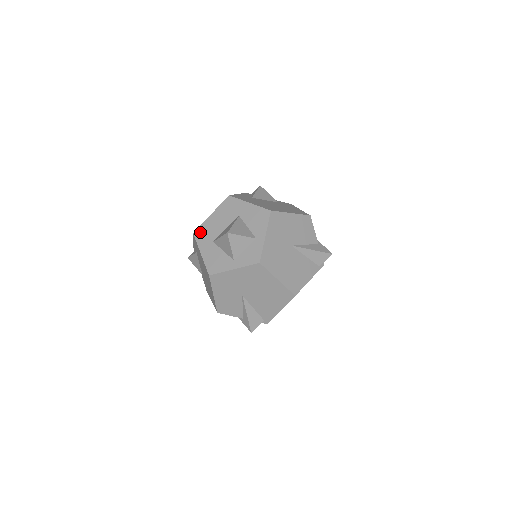
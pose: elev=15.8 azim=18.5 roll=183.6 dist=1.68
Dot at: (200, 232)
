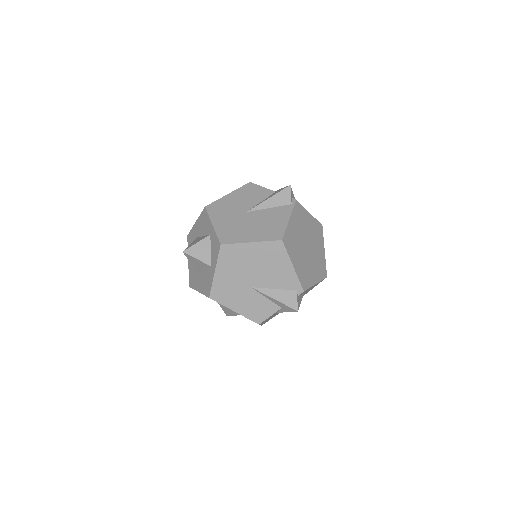
Dot at: (191, 280)
